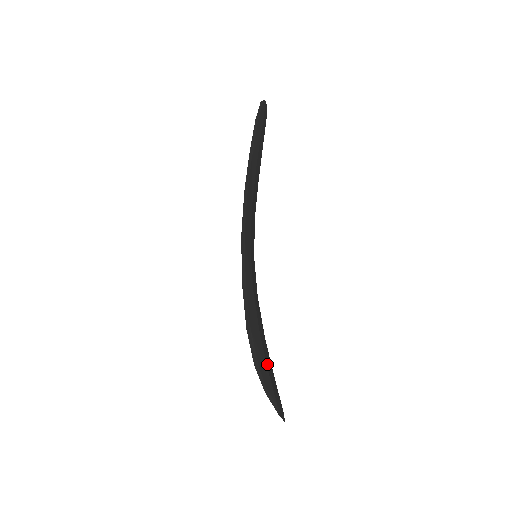
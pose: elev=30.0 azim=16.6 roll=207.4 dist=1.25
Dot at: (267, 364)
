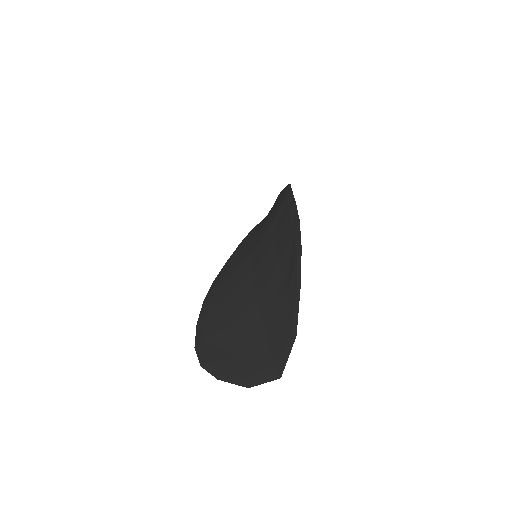
Dot at: occluded
